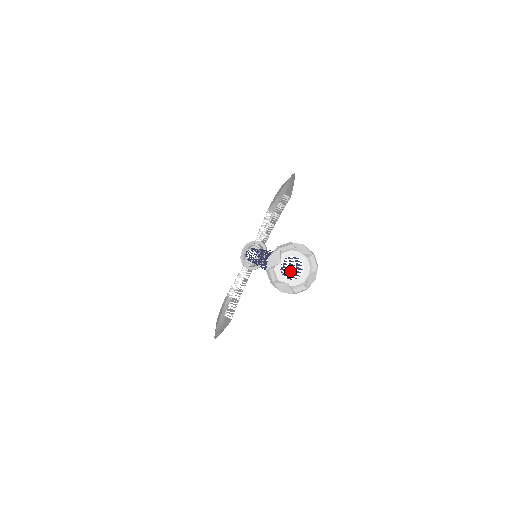
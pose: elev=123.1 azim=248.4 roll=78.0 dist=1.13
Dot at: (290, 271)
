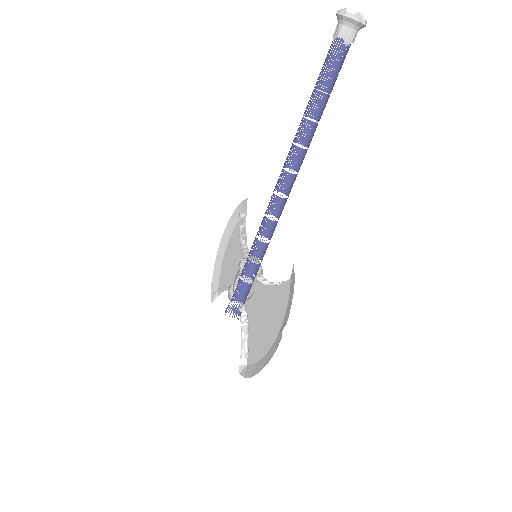
Dot at: (336, 78)
